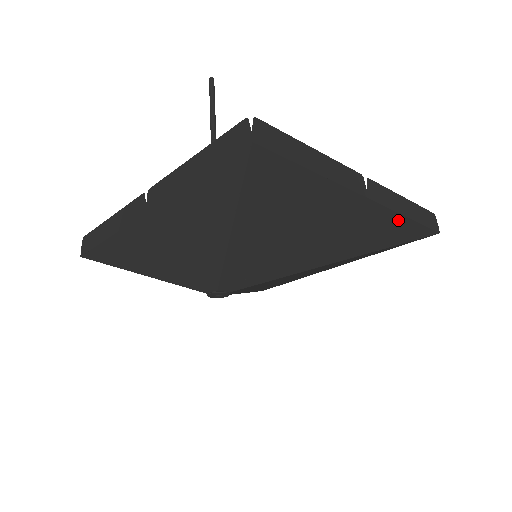
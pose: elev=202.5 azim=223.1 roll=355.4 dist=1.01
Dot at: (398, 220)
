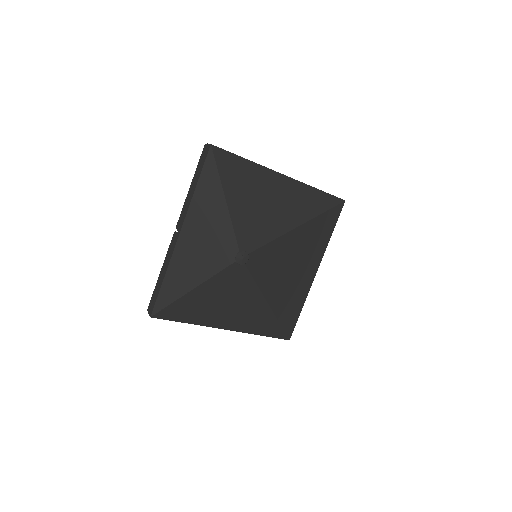
Dot at: (313, 191)
